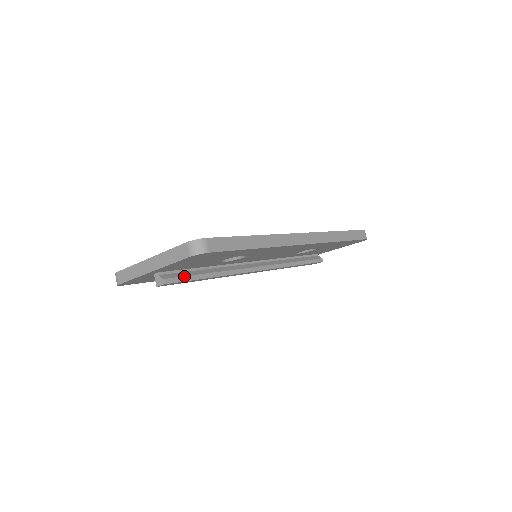
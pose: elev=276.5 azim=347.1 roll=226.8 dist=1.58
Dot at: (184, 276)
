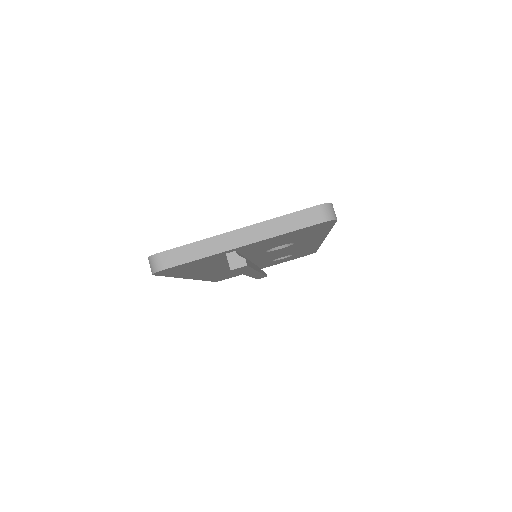
Dot at: (248, 261)
